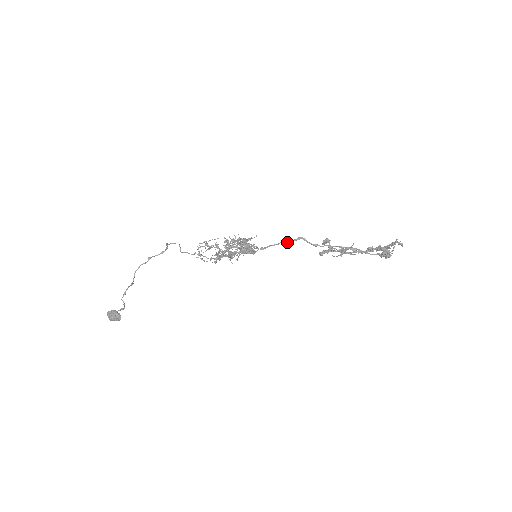
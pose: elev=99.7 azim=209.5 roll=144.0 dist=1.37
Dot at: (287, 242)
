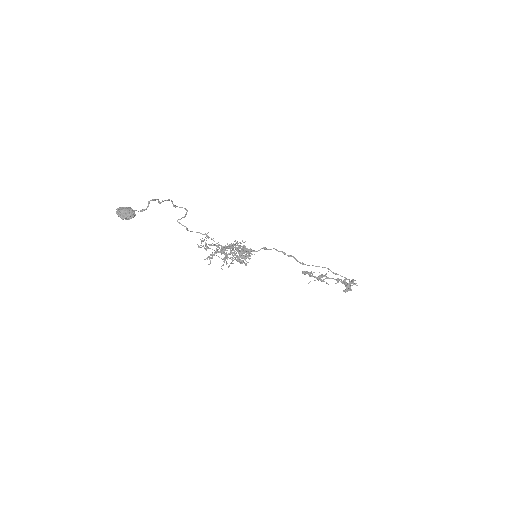
Dot at: (284, 252)
